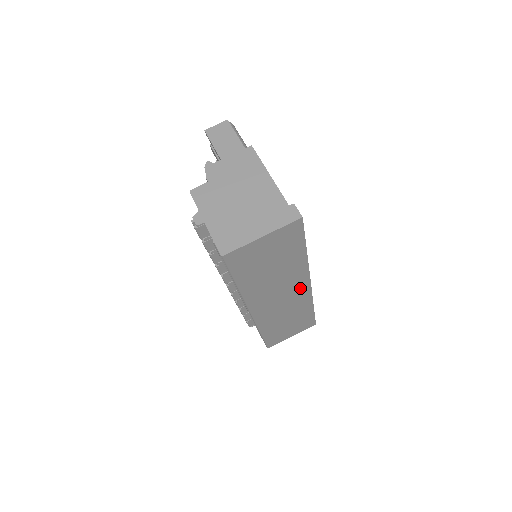
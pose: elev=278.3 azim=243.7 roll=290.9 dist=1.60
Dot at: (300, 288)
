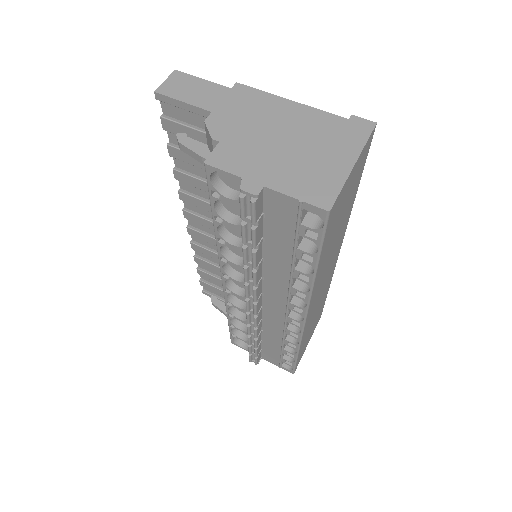
Dot at: (335, 259)
